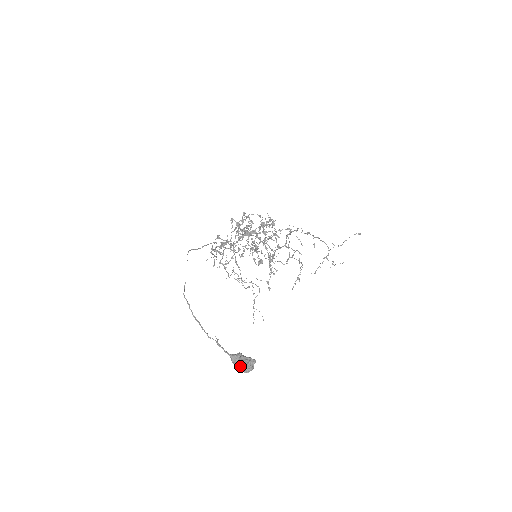
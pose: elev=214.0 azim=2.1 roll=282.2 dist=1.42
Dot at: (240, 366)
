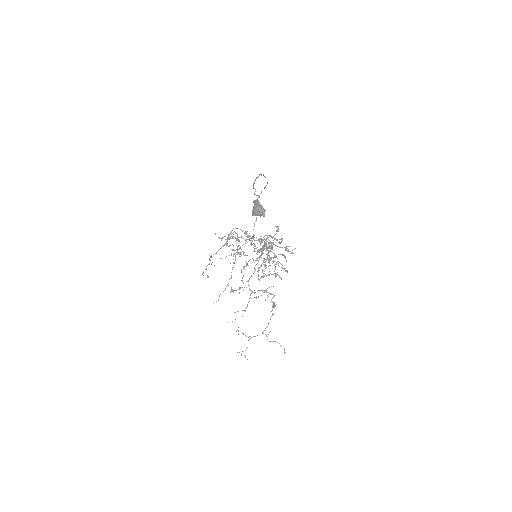
Dot at: (258, 205)
